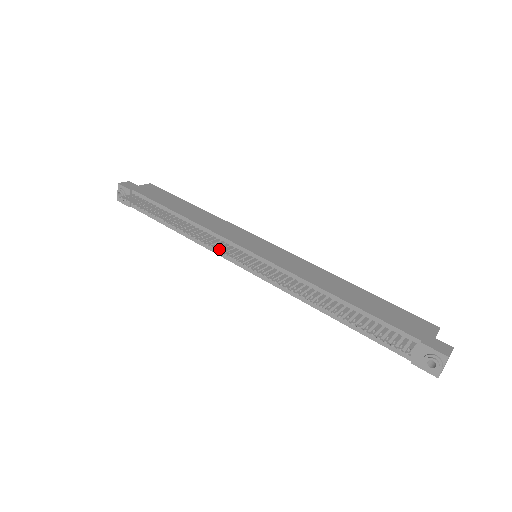
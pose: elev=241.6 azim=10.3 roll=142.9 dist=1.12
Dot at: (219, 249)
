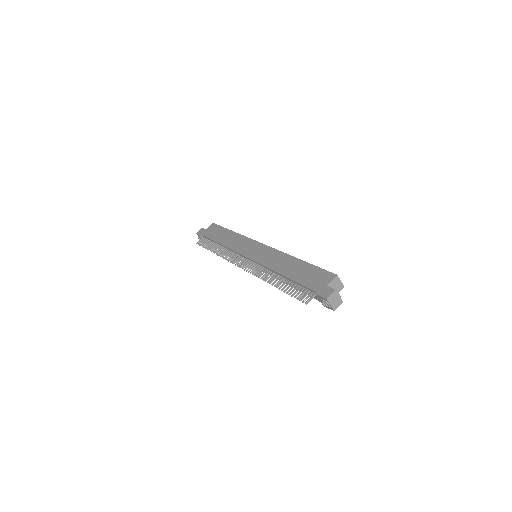
Dot at: (234, 262)
